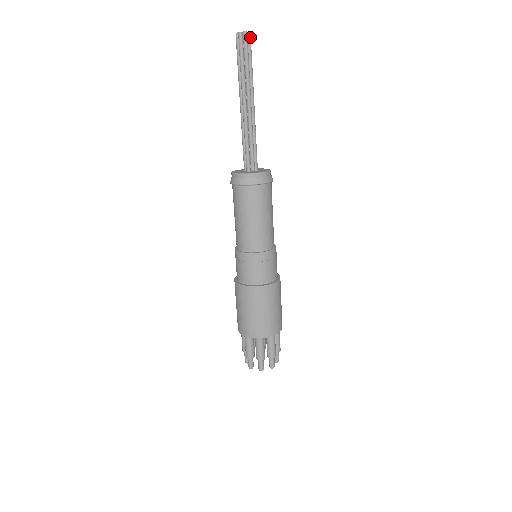
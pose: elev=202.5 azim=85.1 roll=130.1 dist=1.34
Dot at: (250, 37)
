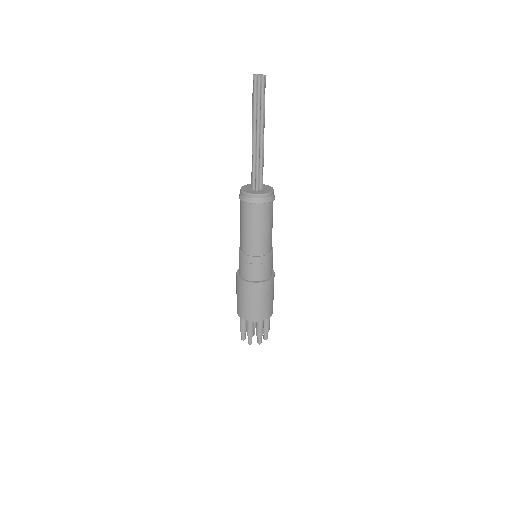
Dot at: (265, 79)
